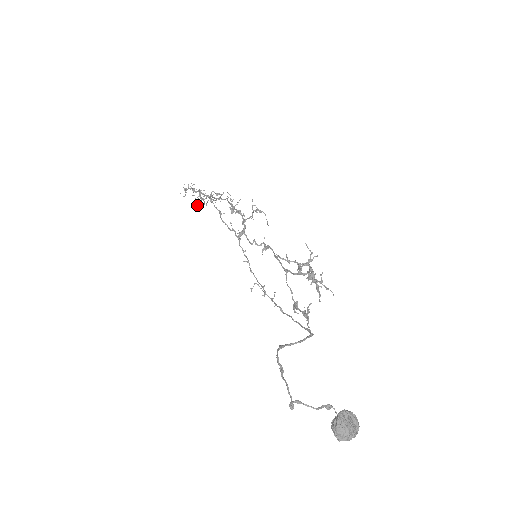
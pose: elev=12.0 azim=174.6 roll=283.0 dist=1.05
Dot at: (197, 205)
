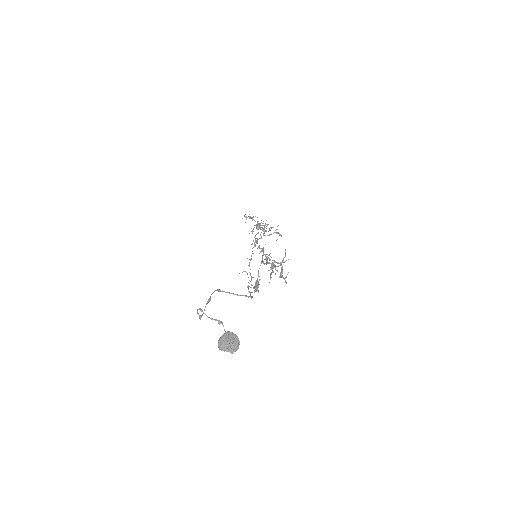
Dot at: (253, 231)
